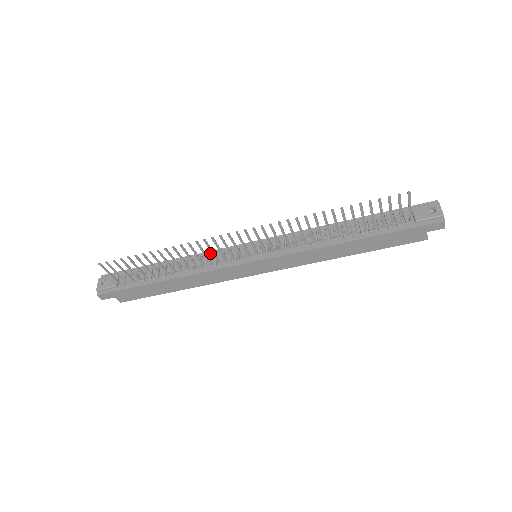
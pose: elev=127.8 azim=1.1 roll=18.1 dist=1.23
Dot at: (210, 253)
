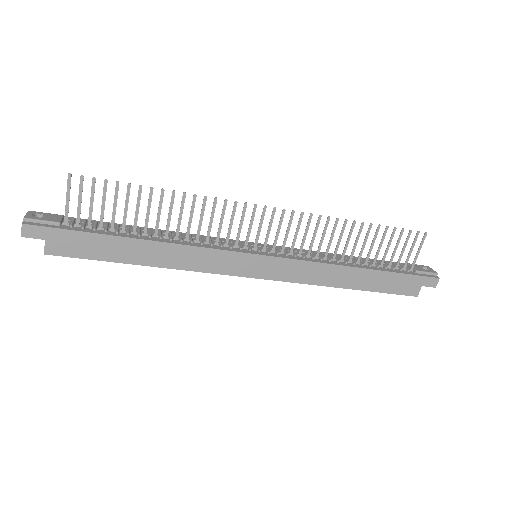
Dot at: (201, 236)
